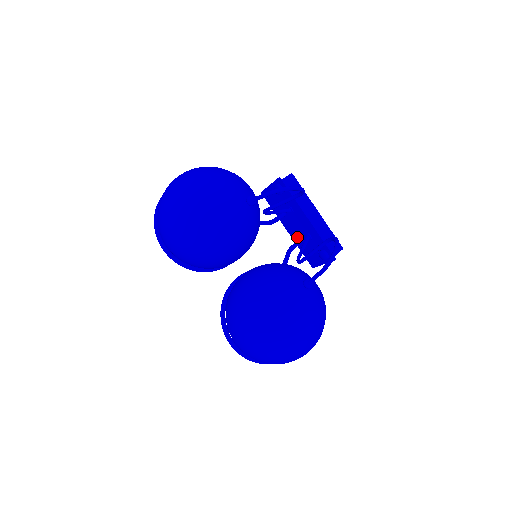
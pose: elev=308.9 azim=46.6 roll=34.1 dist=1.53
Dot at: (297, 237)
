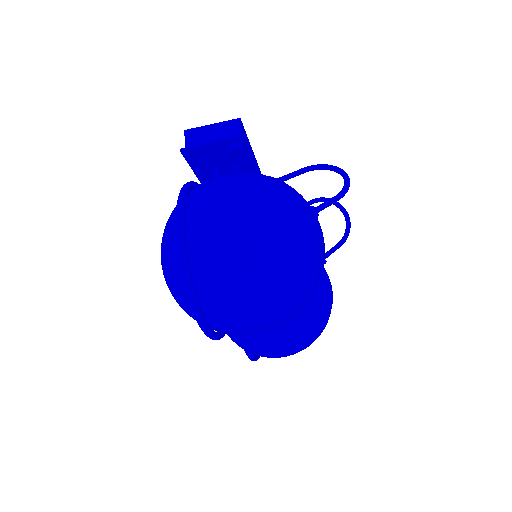
Dot at: occluded
